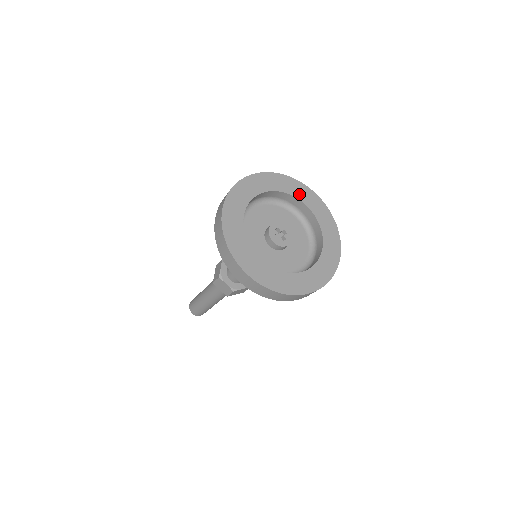
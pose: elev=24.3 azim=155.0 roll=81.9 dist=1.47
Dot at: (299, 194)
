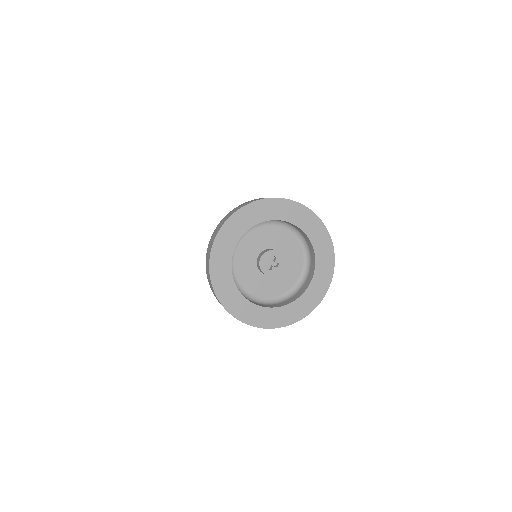
Dot at: (268, 214)
